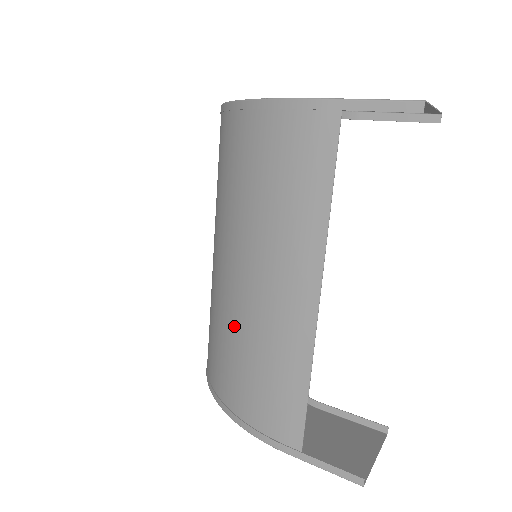
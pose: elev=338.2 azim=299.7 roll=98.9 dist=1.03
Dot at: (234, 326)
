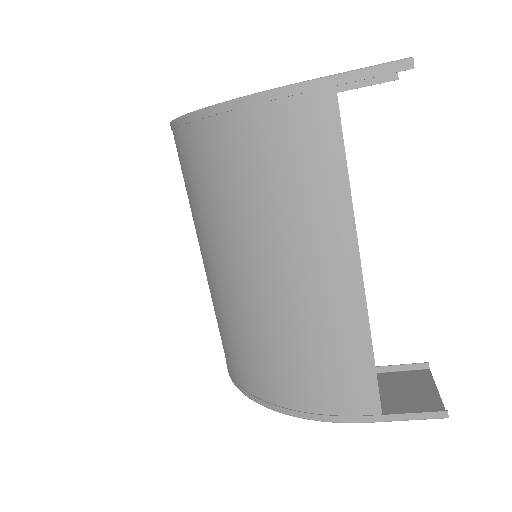
Dot at: (273, 327)
